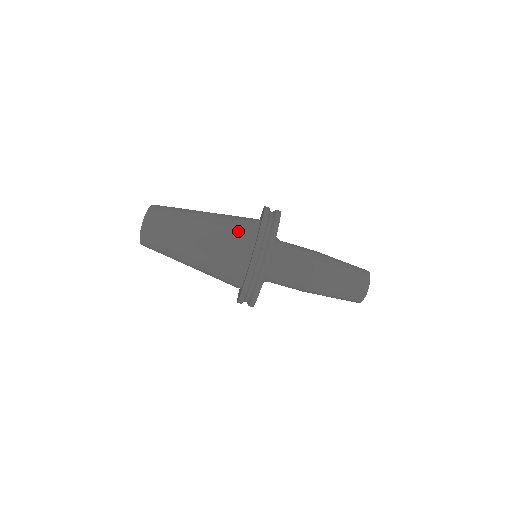
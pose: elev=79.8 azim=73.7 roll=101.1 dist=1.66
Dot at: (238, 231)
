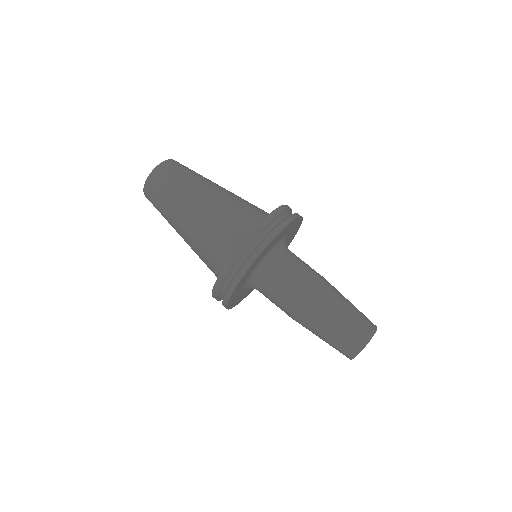
Dot at: (244, 214)
